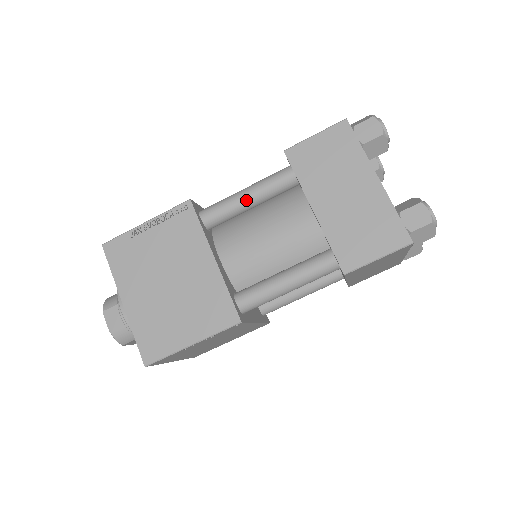
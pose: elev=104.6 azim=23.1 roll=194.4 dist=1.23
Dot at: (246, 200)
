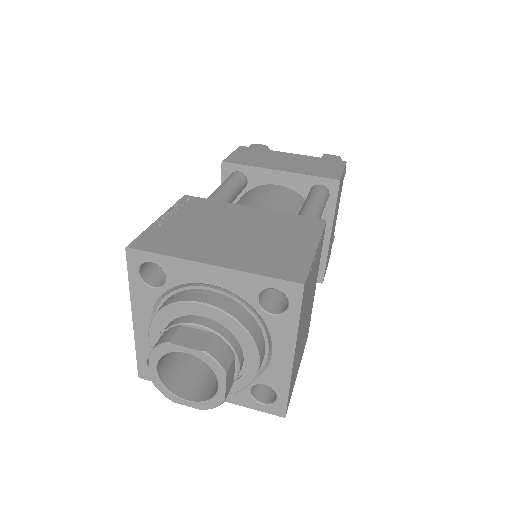
Dot at: (226, 190)
